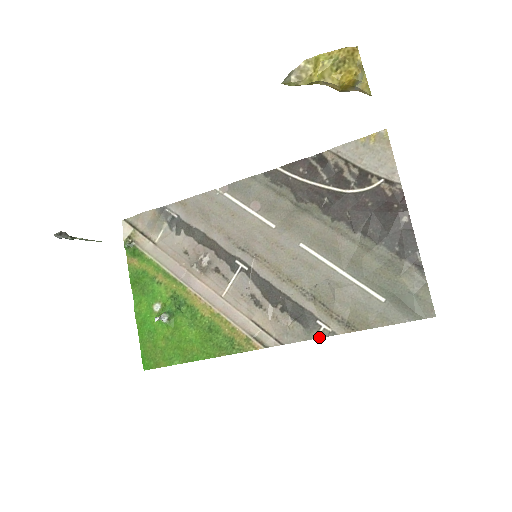
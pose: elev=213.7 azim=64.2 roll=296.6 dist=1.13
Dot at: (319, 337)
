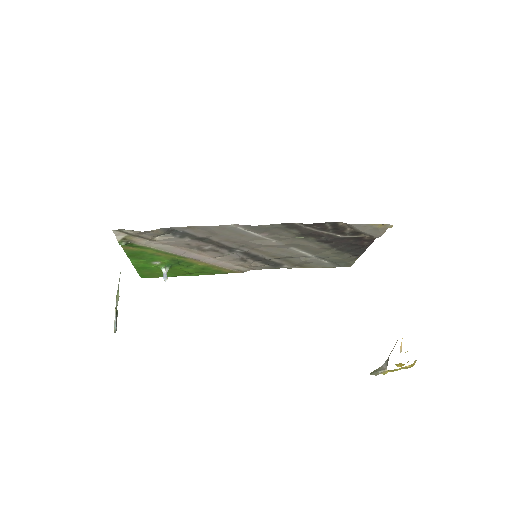
Dot at: occluded
